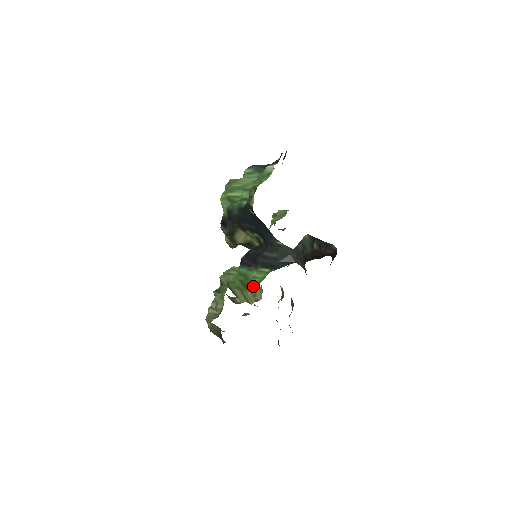
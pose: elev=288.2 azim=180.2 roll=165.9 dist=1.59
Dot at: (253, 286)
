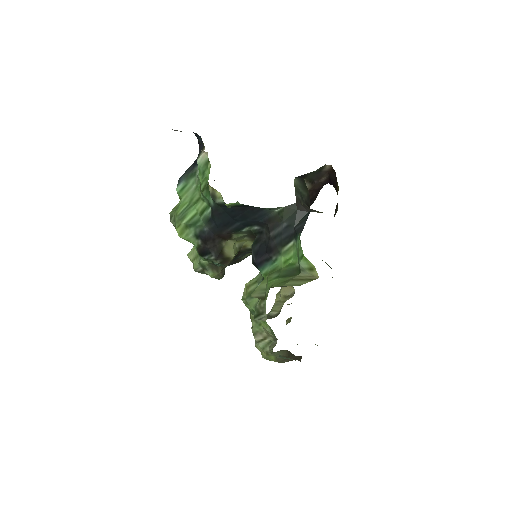
Dot at: (295, 268)
